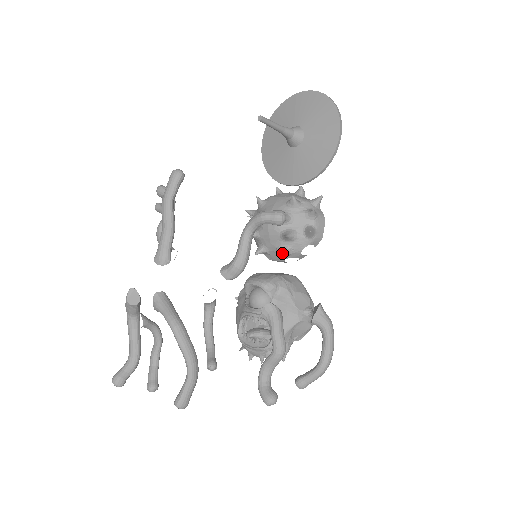
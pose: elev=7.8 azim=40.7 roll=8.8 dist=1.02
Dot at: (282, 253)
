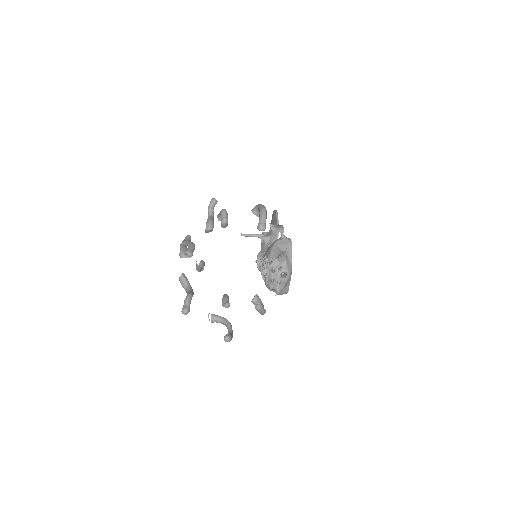
Dot at: (268, 246)
